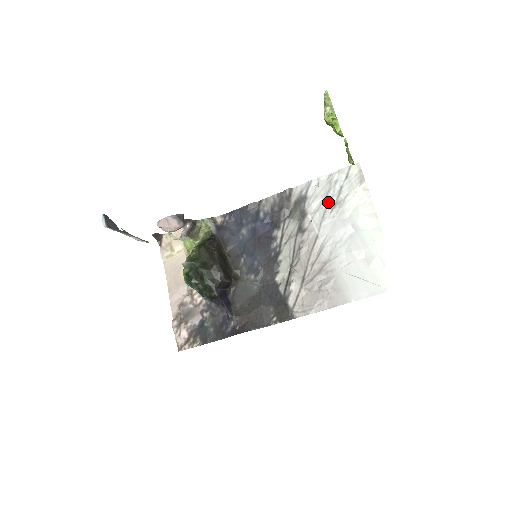
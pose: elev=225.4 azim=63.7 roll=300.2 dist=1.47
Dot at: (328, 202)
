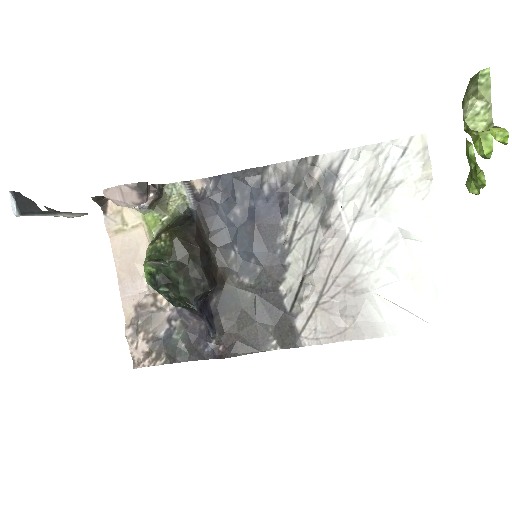
Dot at: (370, 188)
